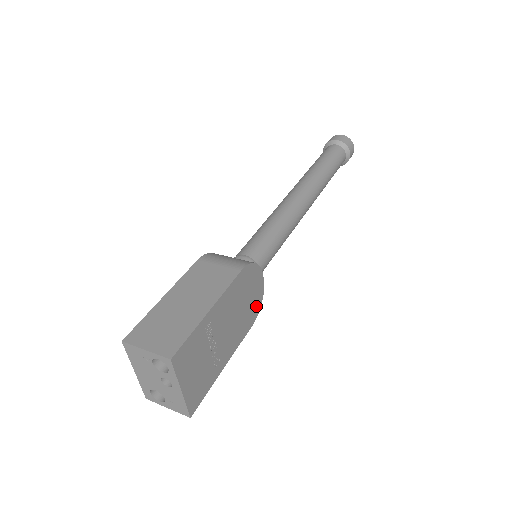
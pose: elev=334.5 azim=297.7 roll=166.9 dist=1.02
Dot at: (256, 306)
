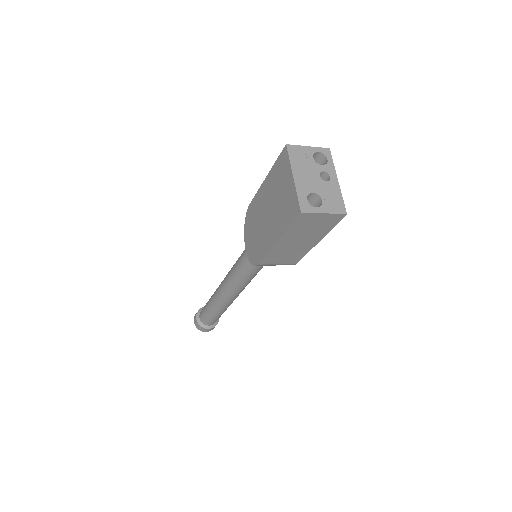
Dot at: occluded
